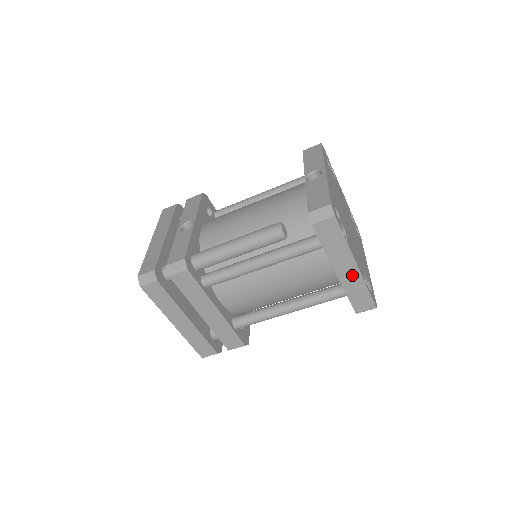
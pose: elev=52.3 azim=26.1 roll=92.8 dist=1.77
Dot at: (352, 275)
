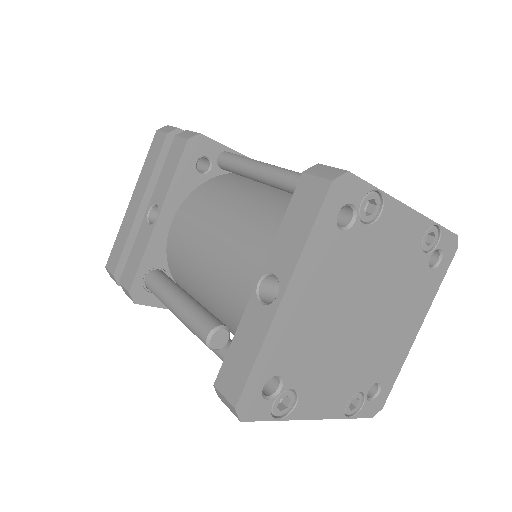
Dot at: occluded
